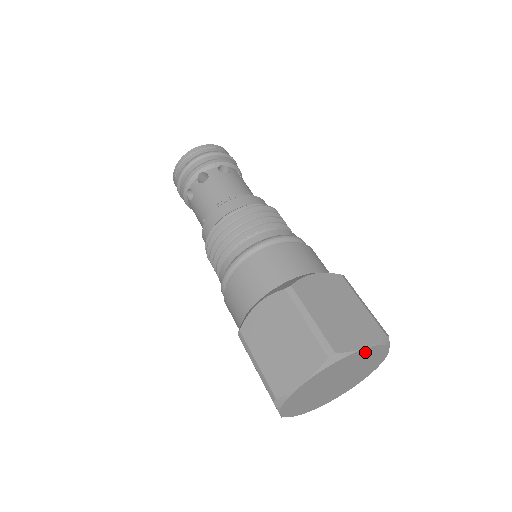
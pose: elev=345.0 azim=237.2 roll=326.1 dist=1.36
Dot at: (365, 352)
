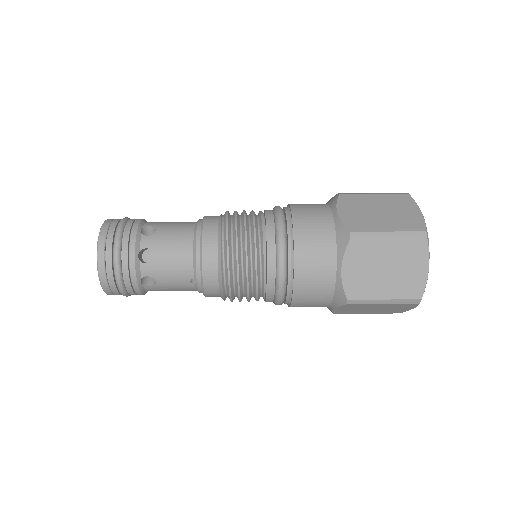
Dot at: occluded
